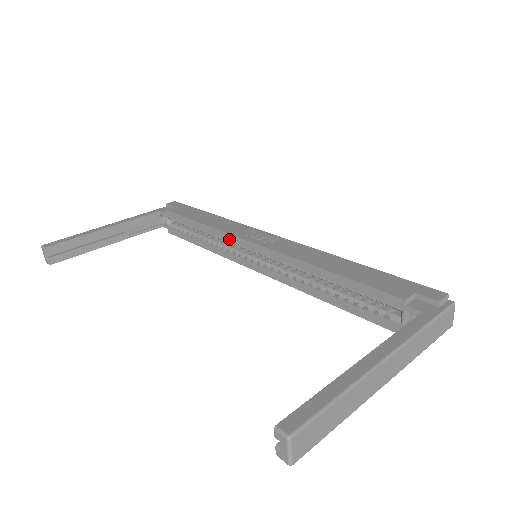
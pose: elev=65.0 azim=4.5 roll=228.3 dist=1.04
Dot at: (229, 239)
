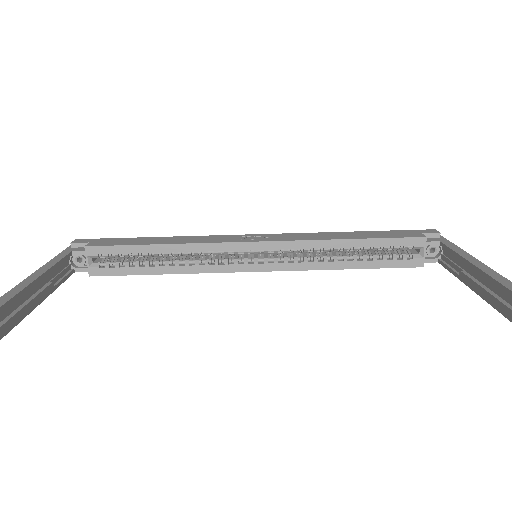
Dot at: (217, 249)
